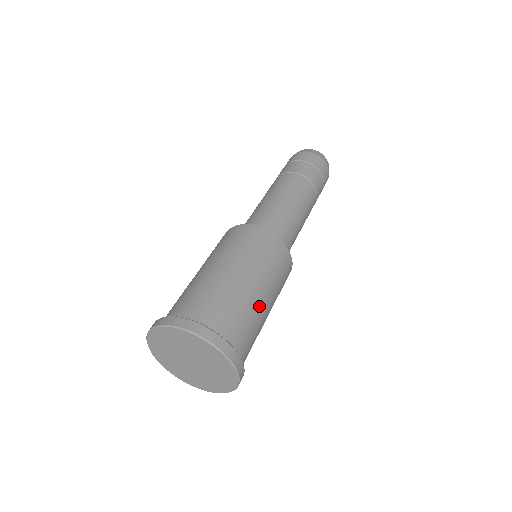
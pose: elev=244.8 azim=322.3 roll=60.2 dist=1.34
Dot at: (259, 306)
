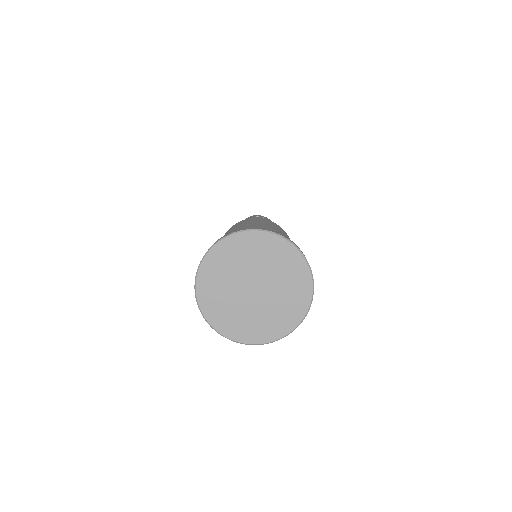
Dot at: occluded
